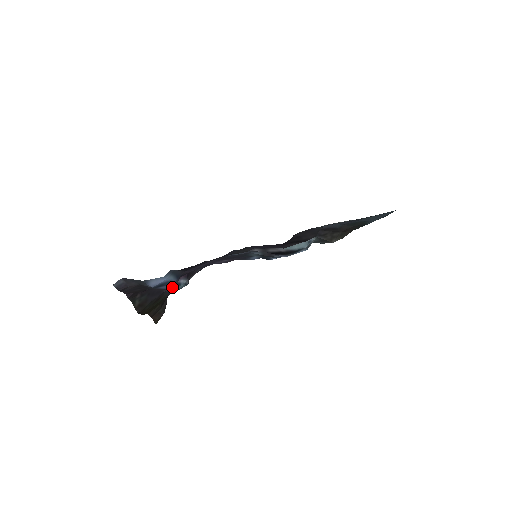
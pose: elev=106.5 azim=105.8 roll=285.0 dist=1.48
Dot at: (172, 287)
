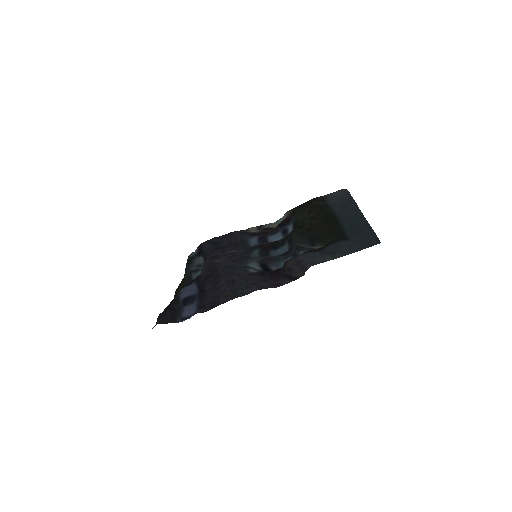
Dot at: occluded
